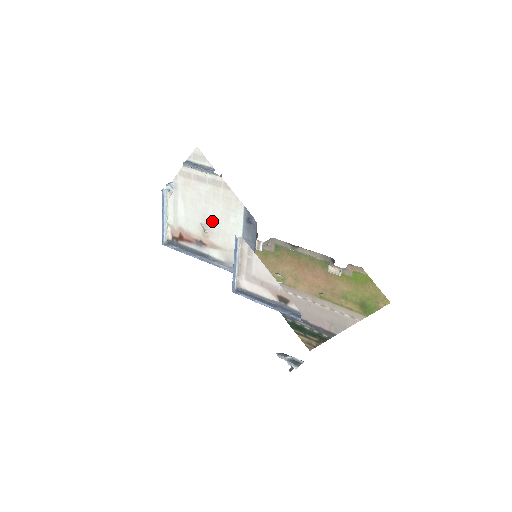
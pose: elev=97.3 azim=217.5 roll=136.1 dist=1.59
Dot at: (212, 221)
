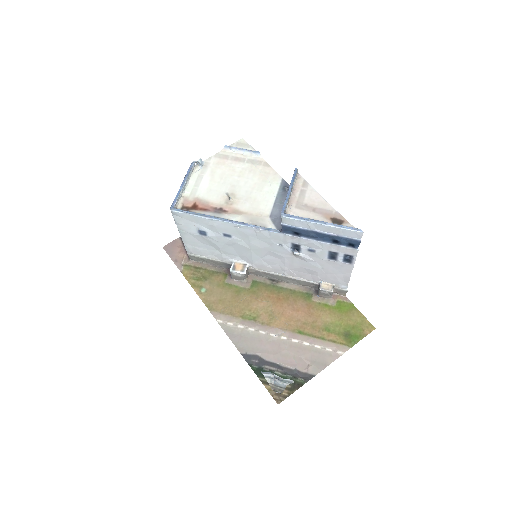
Dot at: (242, 191)
